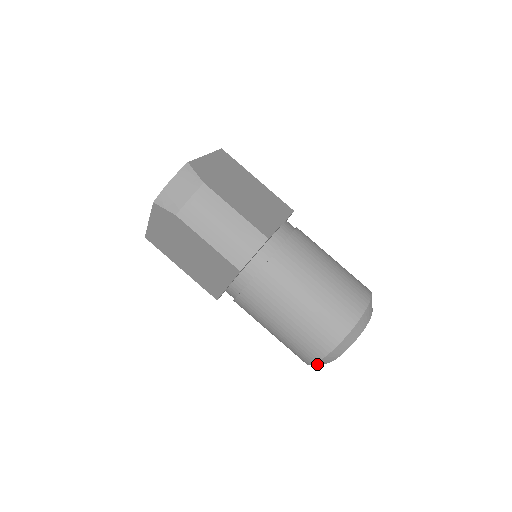
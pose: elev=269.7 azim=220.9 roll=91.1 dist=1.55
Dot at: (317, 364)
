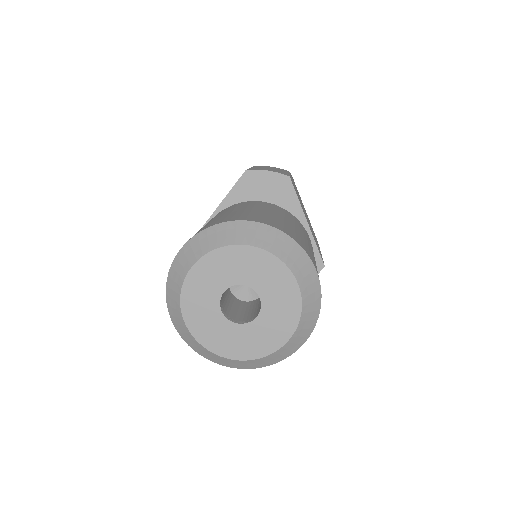
Dot at: (180, 263)
